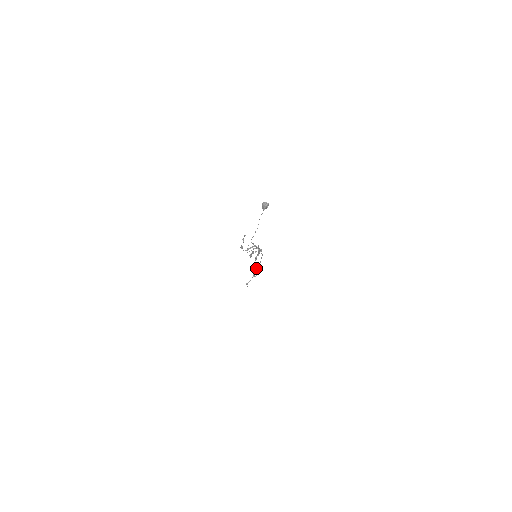
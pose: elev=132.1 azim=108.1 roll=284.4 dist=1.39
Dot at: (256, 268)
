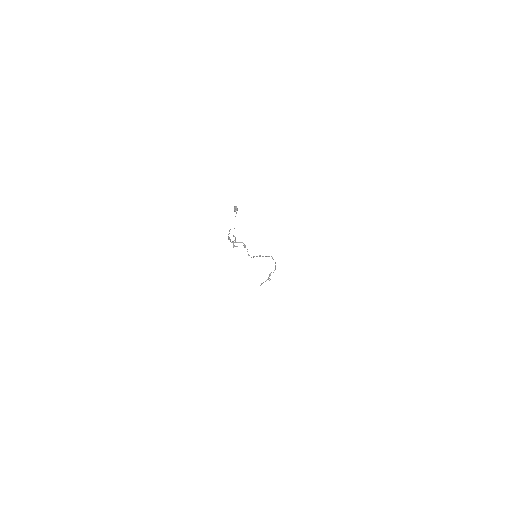
Dot at: occluded
